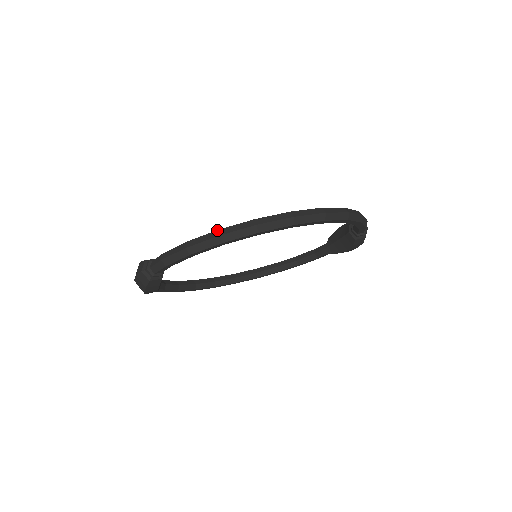
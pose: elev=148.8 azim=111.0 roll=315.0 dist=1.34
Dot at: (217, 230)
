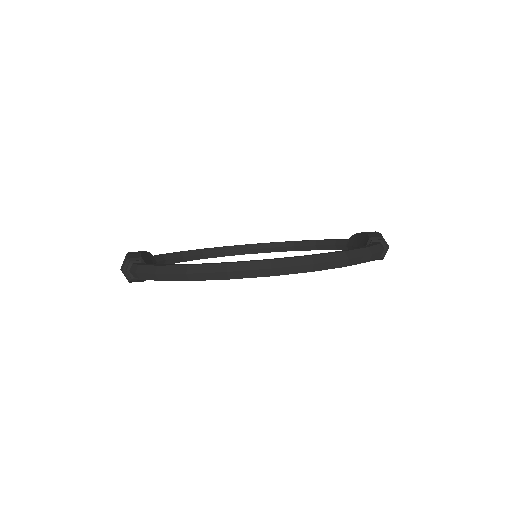
Dot at: (186, 265)
